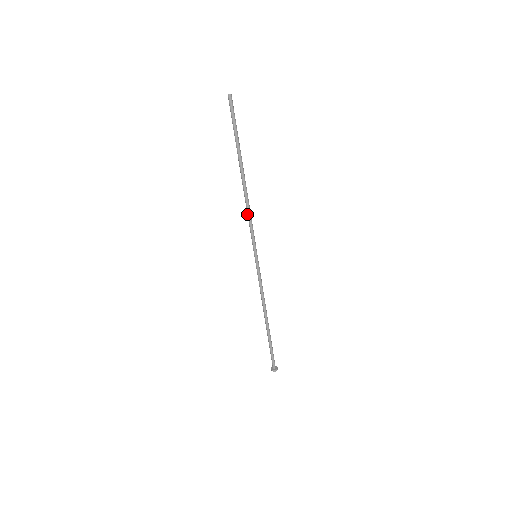
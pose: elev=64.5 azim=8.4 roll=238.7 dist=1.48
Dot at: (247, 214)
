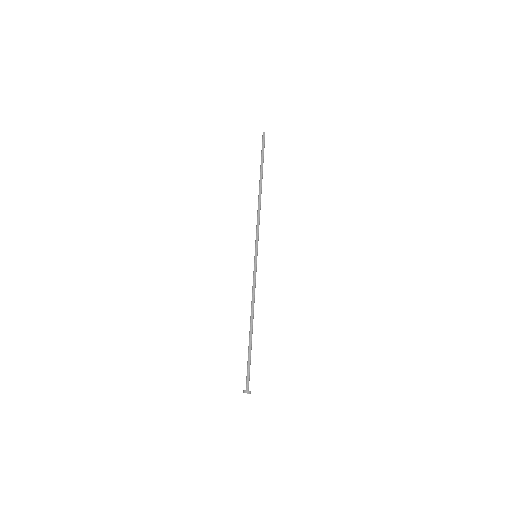
Dot at: (257, 217)
